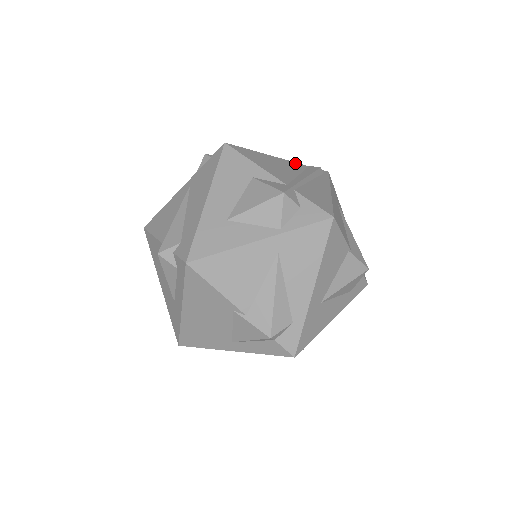
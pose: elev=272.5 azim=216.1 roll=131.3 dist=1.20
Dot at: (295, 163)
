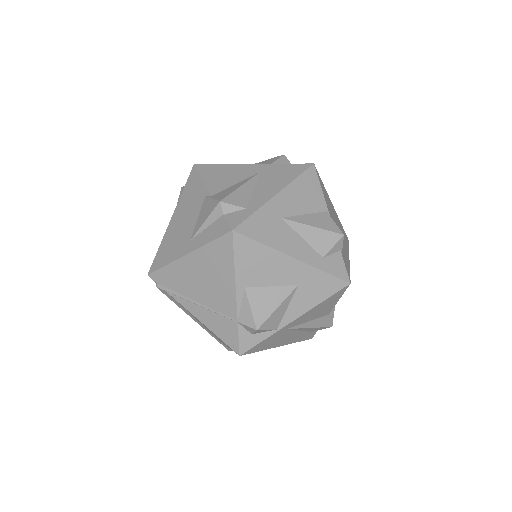
Dot at: occluded
